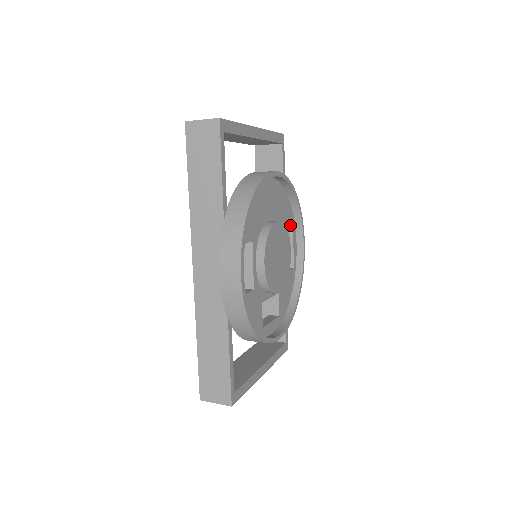
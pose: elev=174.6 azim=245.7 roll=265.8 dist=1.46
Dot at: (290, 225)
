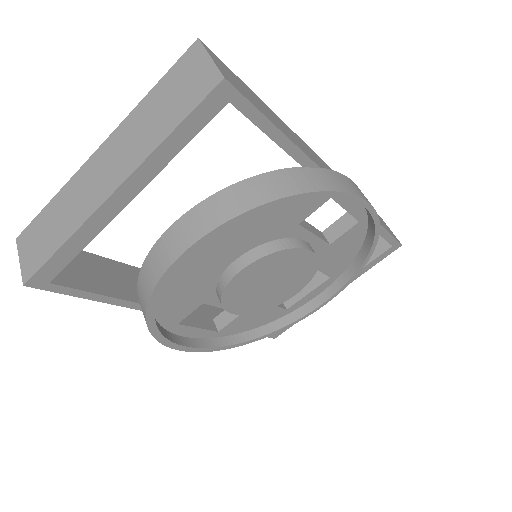
Dot at: (315, 204)
